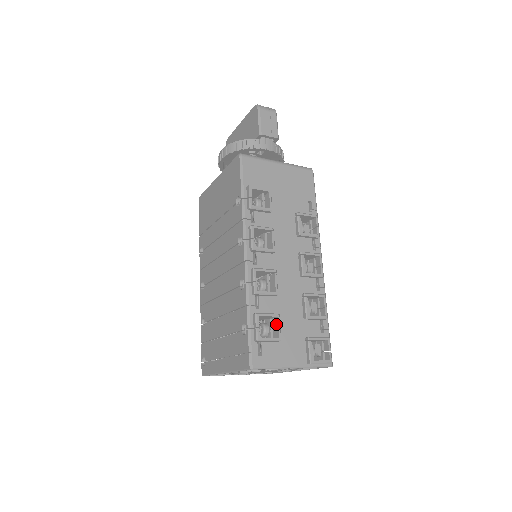
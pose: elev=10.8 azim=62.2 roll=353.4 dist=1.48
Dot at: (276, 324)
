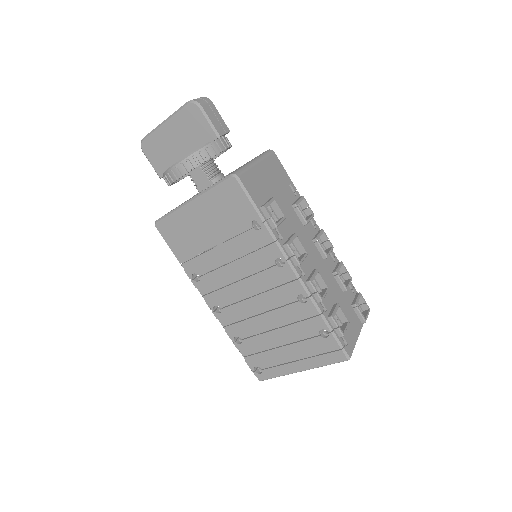
Dot at: (340, 312)
